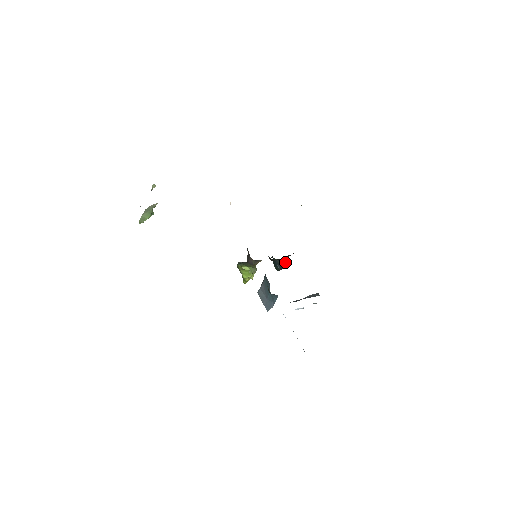
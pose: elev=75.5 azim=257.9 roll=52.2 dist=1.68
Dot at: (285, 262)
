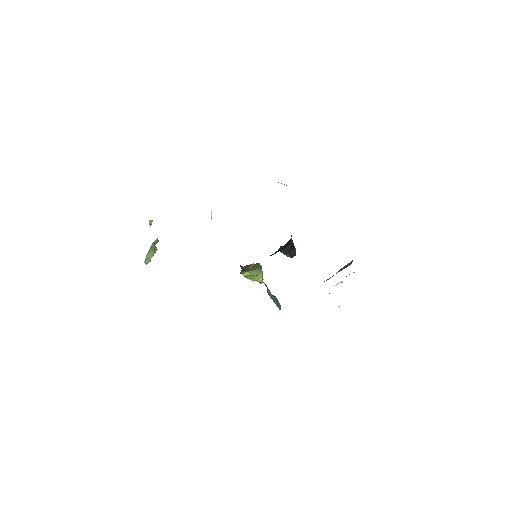
Dot at: (293, 248)
